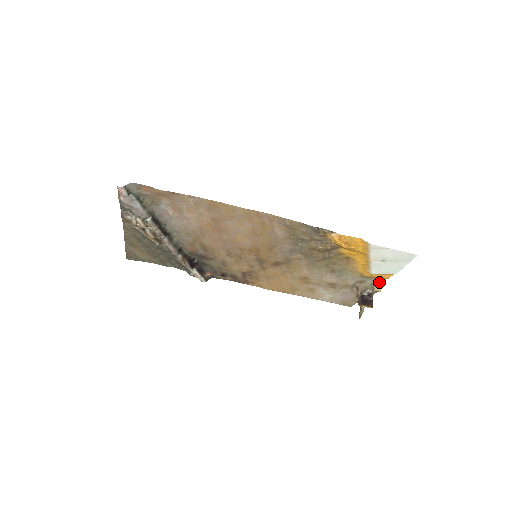
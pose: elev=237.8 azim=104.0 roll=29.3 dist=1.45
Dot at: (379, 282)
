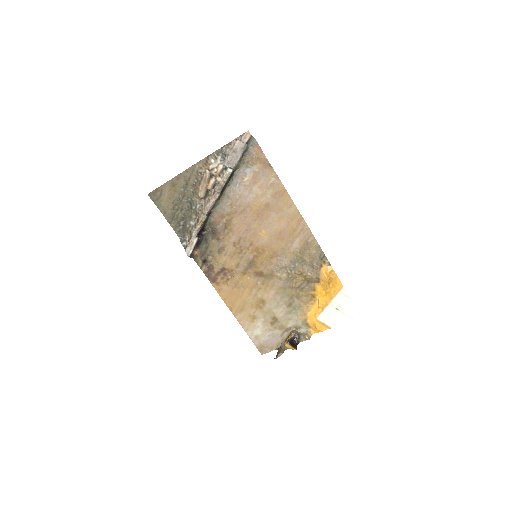
Dot at: (311, 333)
